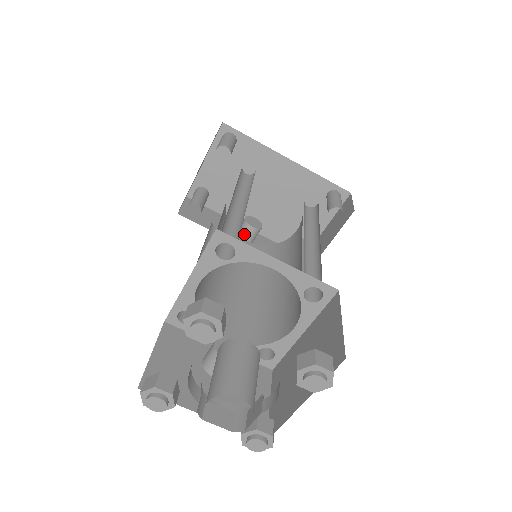
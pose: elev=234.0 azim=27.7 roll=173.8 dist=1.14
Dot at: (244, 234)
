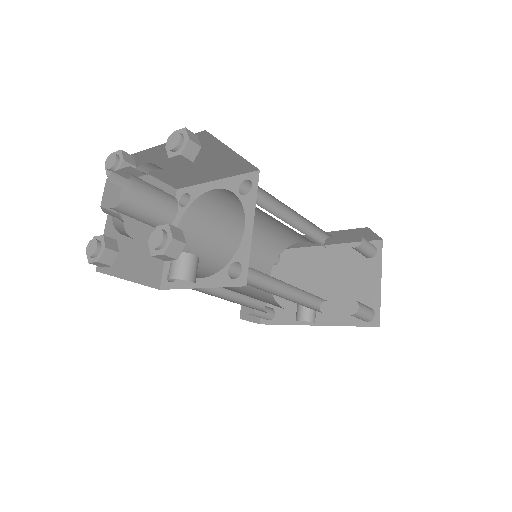
Dot at: (298, 314)
